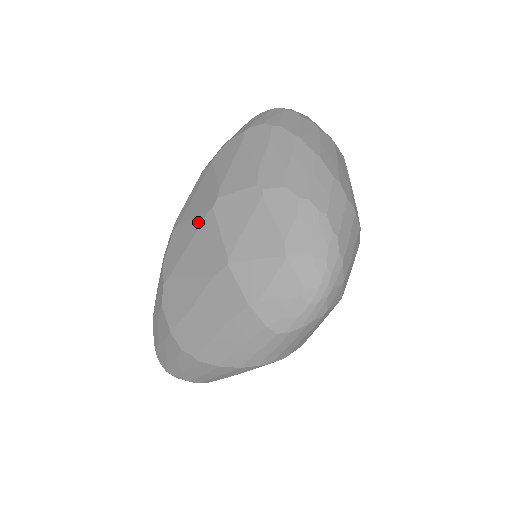
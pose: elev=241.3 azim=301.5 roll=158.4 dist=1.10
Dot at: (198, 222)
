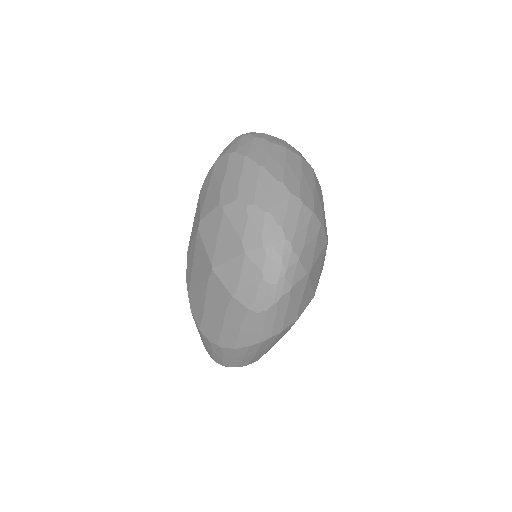
Dot at: (194, 243)
